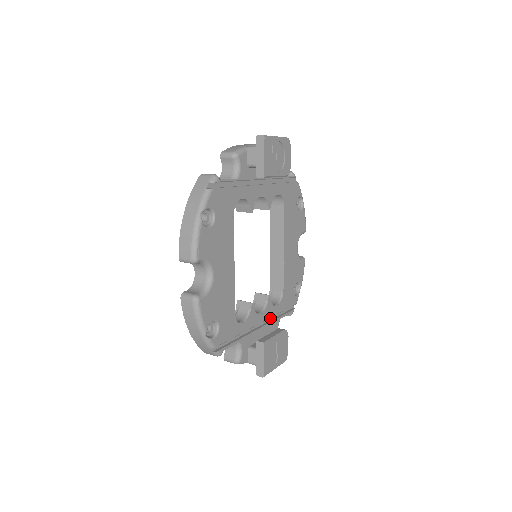
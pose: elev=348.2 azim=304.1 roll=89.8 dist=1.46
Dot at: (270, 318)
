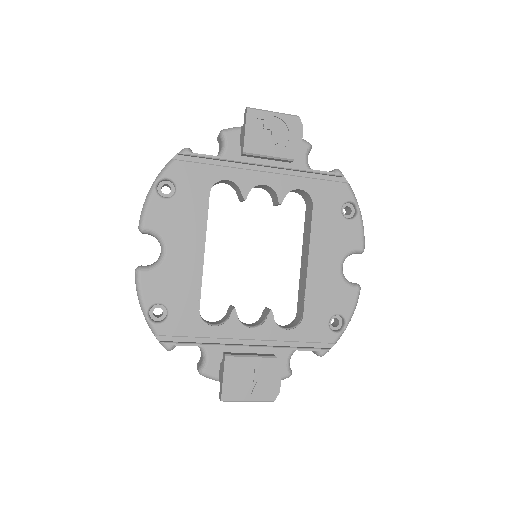
Dot at: (276, 343)
